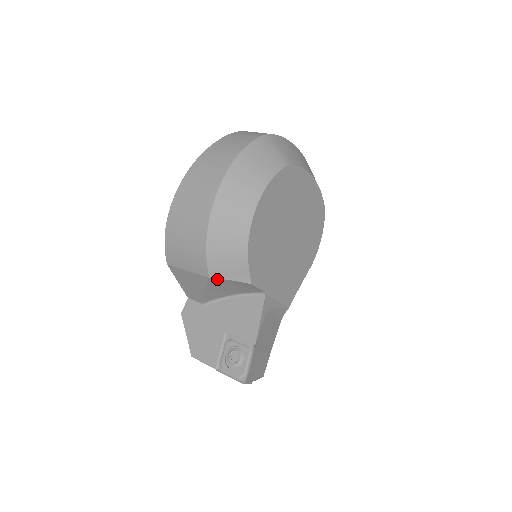
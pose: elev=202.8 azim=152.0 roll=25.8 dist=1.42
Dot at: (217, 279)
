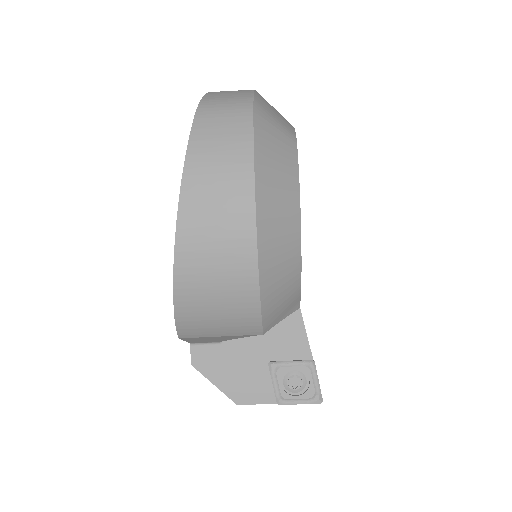
Dot at: (268, 328)
